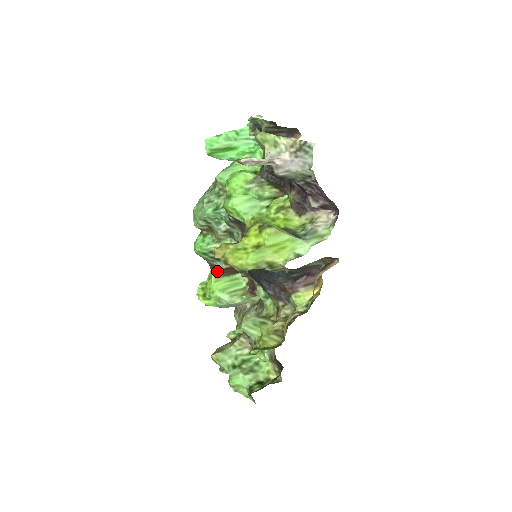
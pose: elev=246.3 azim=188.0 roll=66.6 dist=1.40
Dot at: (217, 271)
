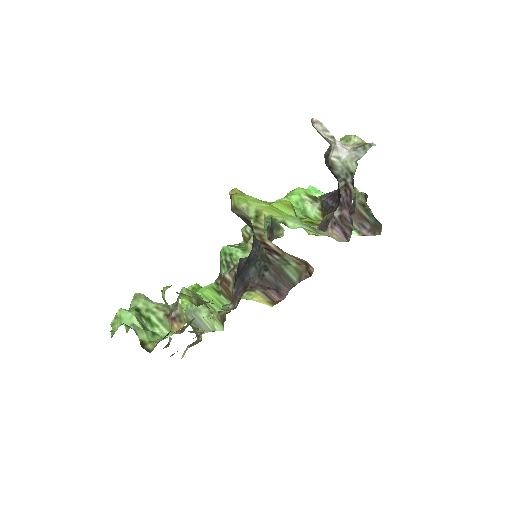
Dot at: (218, 284)
